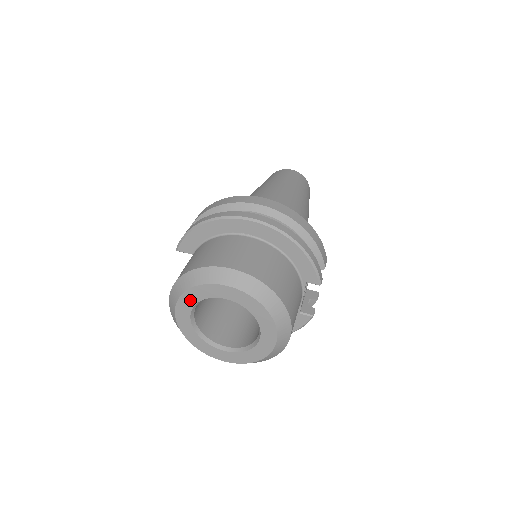
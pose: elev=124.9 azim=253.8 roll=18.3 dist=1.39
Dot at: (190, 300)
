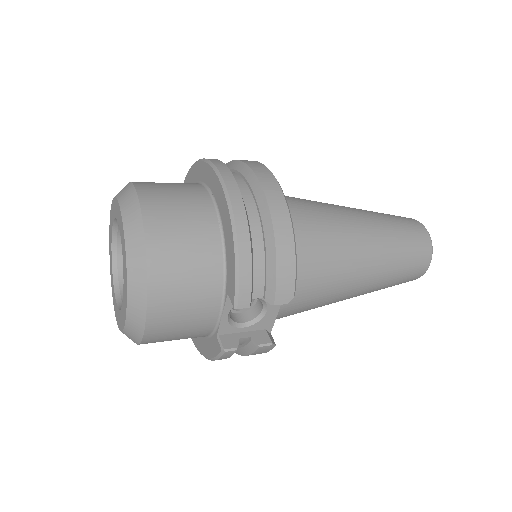
Dot at: (113, 214)
